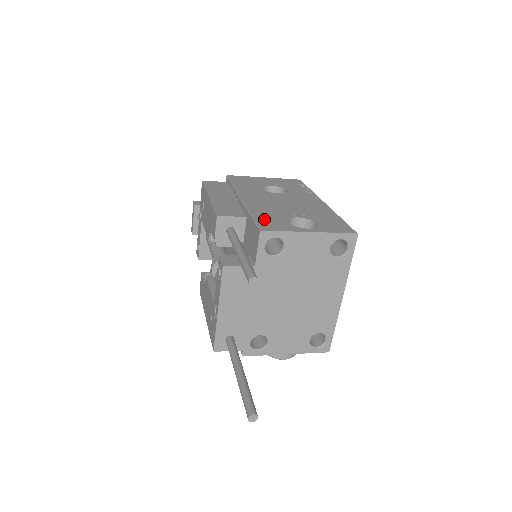
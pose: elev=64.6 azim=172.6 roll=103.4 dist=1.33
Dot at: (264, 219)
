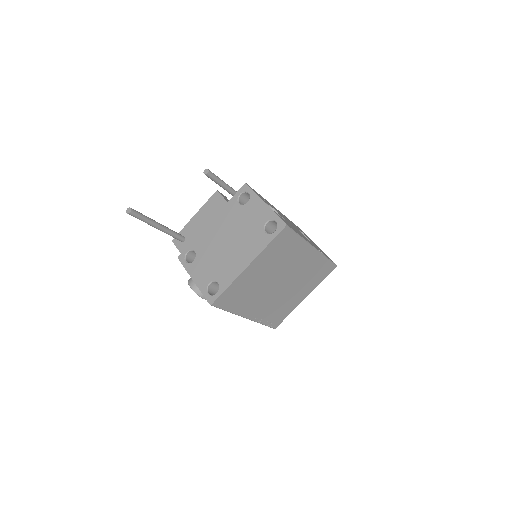
Dot at: occluded
